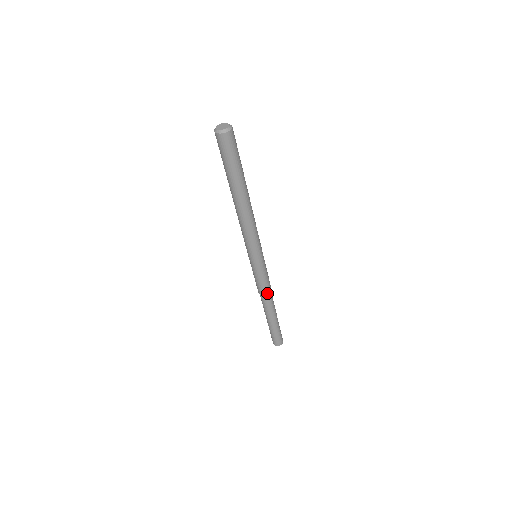
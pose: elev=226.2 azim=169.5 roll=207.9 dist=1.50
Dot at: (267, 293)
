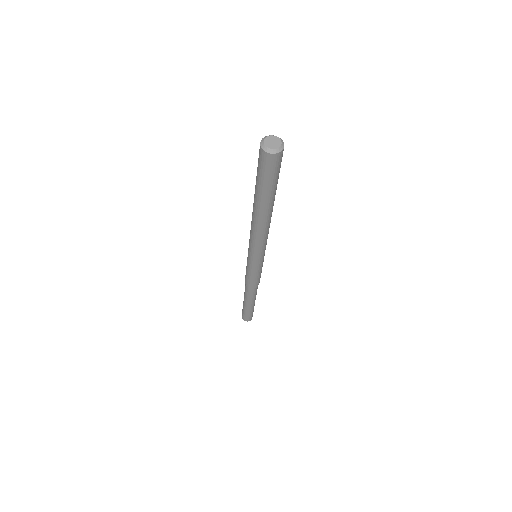
Dot at: (252, 287)
